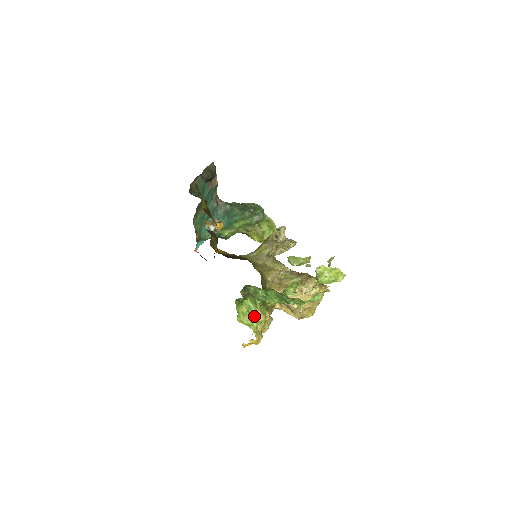
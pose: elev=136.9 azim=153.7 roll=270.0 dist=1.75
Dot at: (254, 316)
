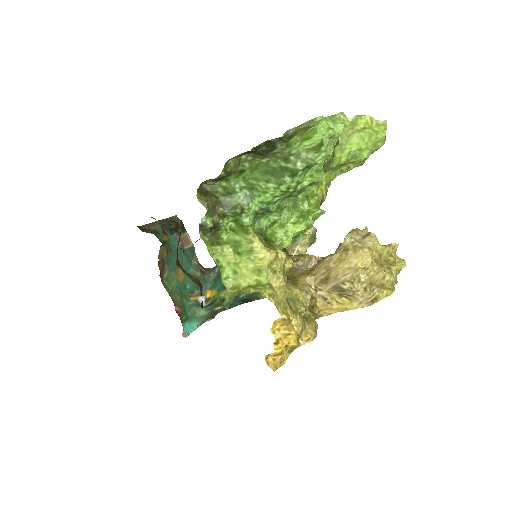
Dot at: (252, 259)
